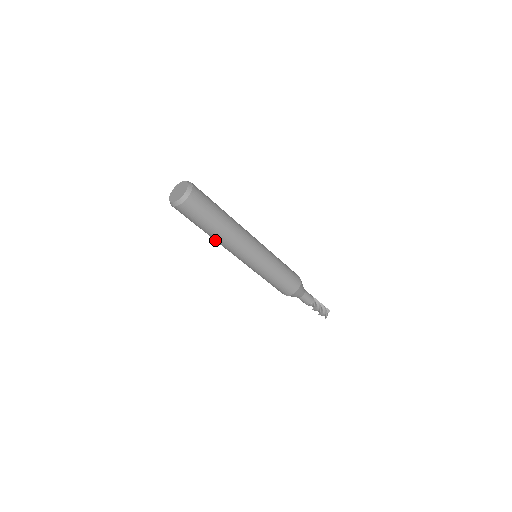
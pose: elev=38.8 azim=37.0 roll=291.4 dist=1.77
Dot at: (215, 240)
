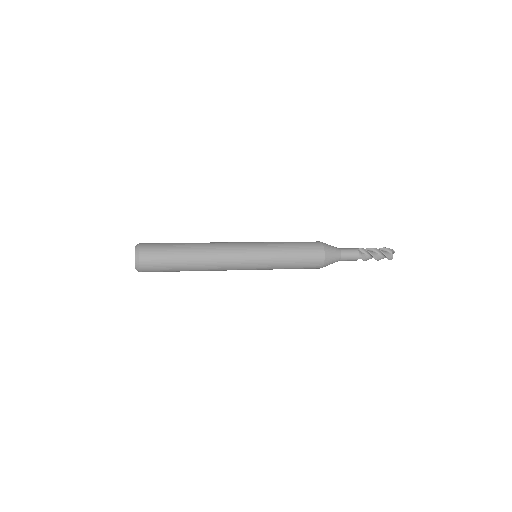
Dot at: occluded
